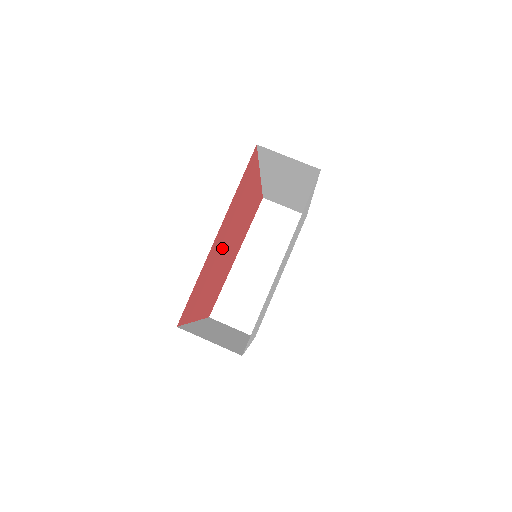
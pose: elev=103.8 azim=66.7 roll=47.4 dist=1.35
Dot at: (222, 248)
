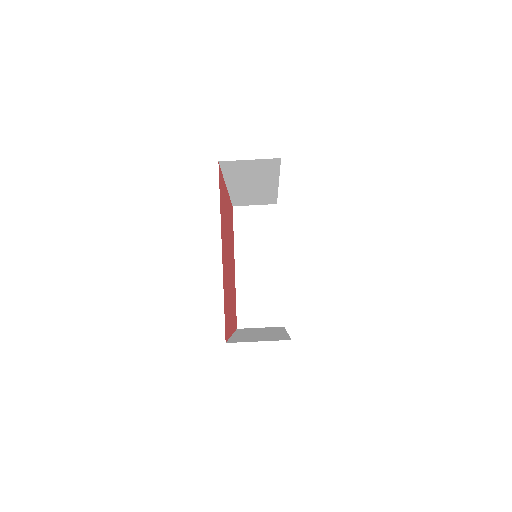
Dot at: (227, 262)
